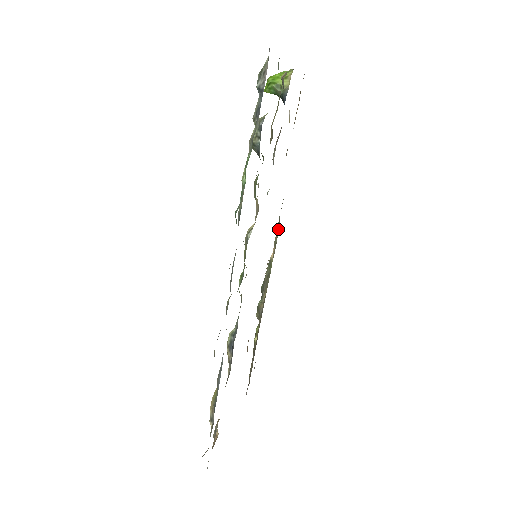
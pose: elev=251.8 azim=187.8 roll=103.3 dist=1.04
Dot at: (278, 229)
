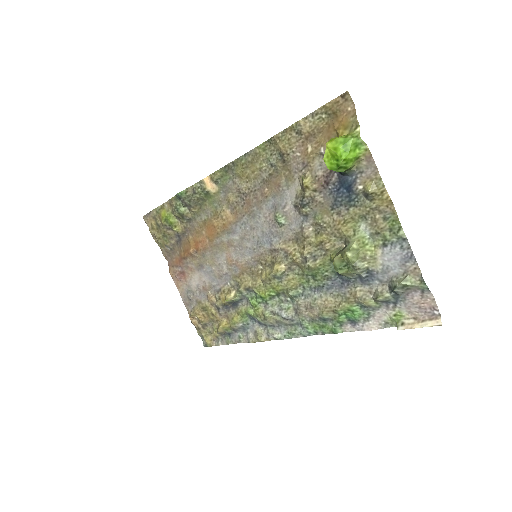
Dot at: (224, 172)
